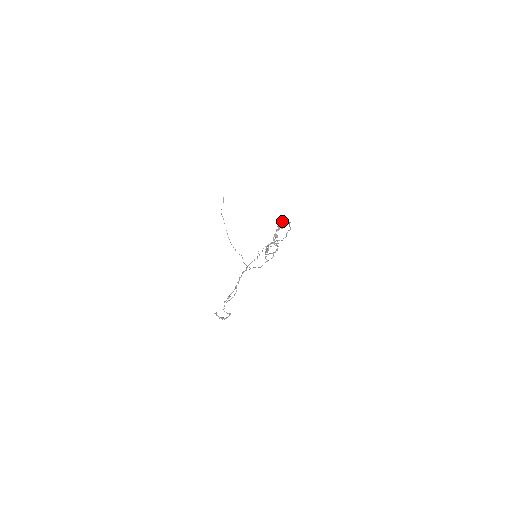
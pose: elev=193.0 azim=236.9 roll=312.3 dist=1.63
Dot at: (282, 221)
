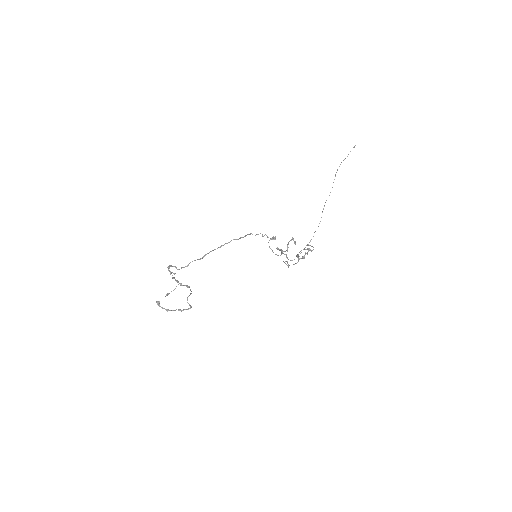
Dot at: (245, 235)
